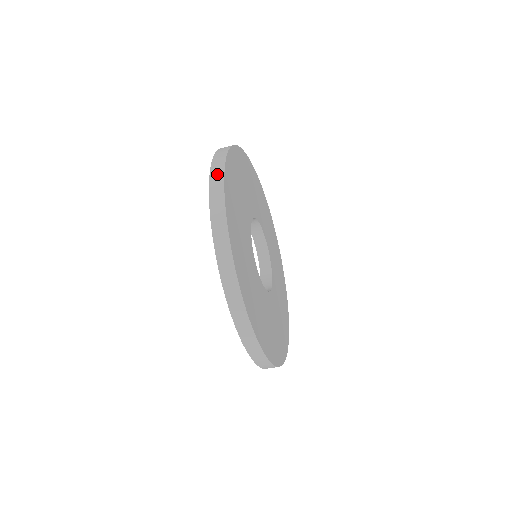
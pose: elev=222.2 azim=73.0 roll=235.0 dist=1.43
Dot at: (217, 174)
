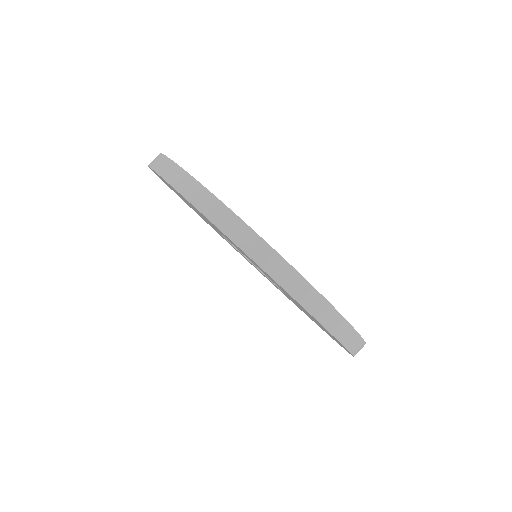
Dot at: occluded
